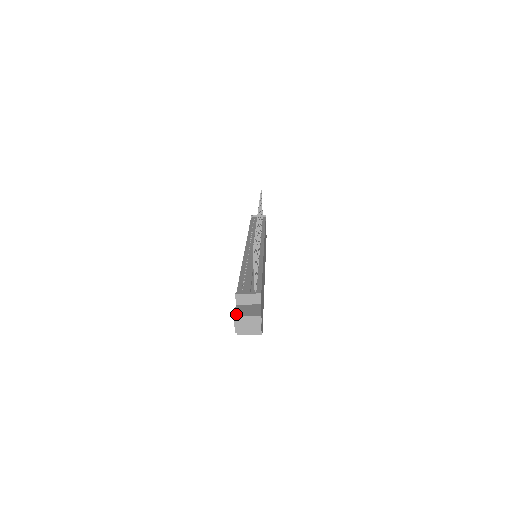
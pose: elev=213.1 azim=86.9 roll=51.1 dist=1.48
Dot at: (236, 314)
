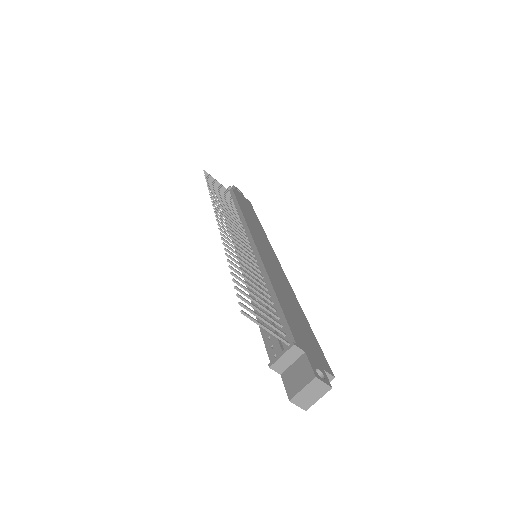
Dot at: (289, 395)
